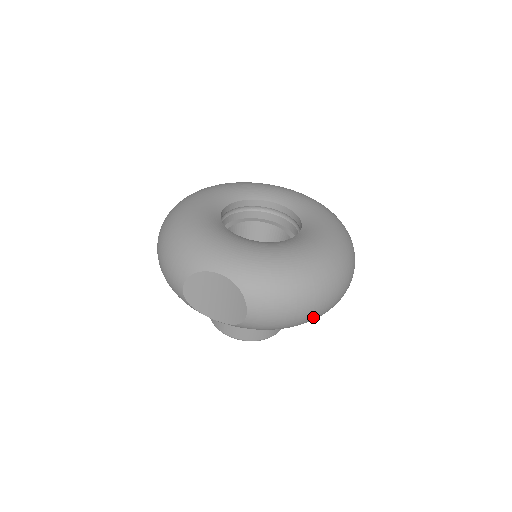
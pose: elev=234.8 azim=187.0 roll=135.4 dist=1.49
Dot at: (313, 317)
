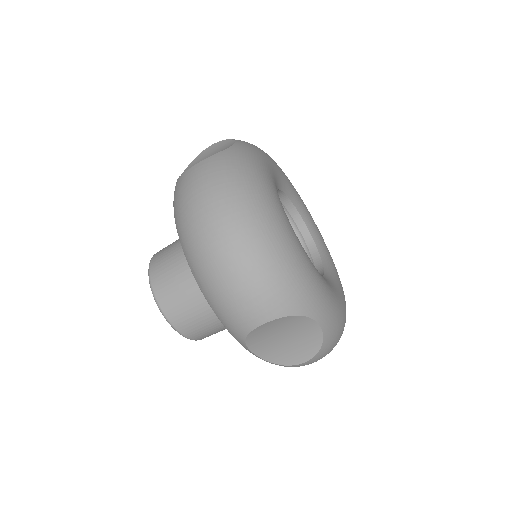
Dot at: occluded
